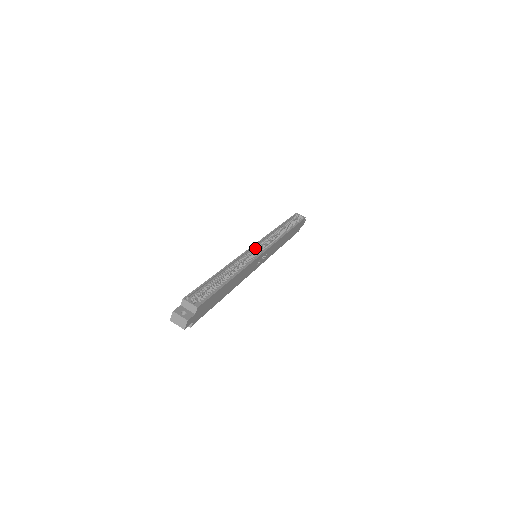
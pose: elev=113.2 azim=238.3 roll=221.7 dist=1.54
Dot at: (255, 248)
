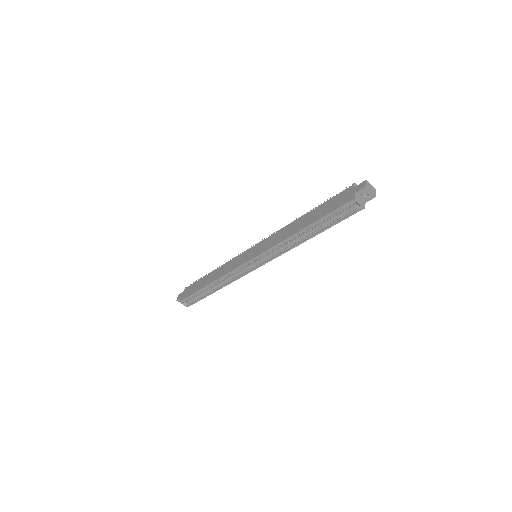
Dot at: (249, 263)
